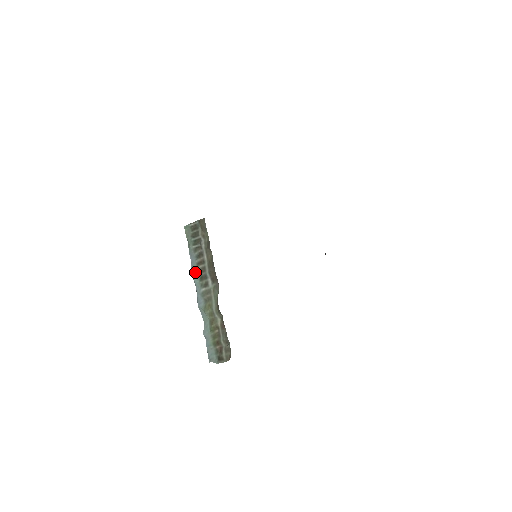
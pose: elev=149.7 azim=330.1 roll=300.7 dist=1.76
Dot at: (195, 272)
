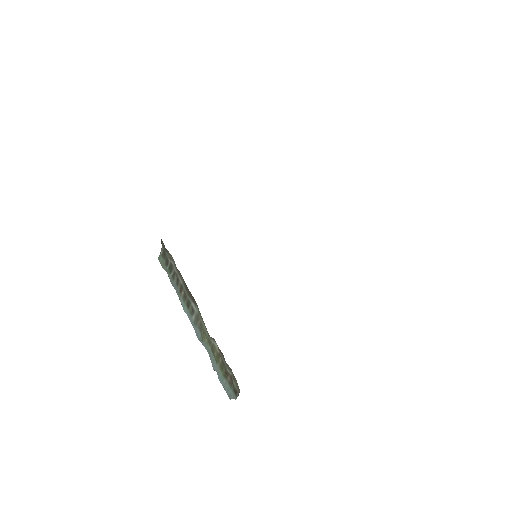
Dot at: (181, 302)
